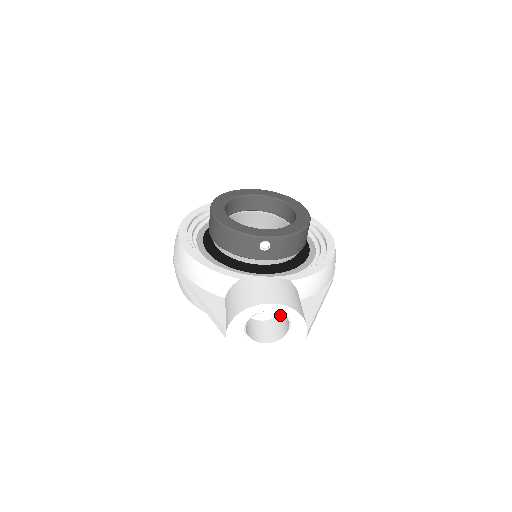
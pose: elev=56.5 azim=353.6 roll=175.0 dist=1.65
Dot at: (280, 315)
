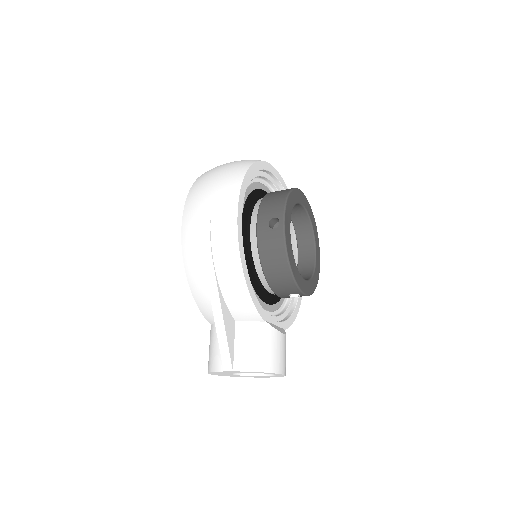
Dot at: occluded
